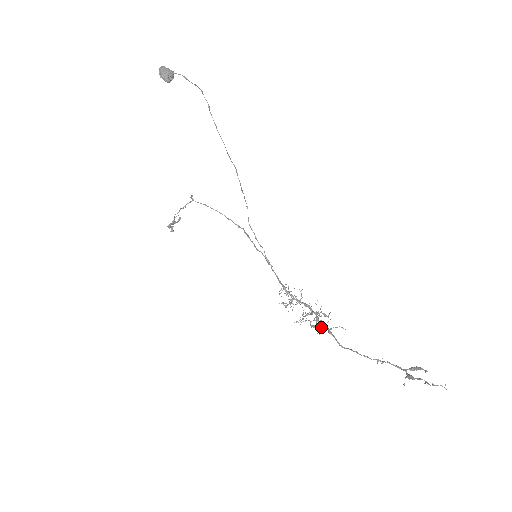
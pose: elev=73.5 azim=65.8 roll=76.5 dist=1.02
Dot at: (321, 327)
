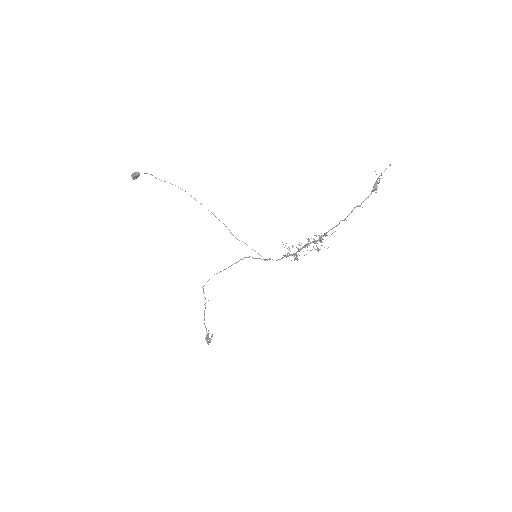
Dot at: (319, 239)
